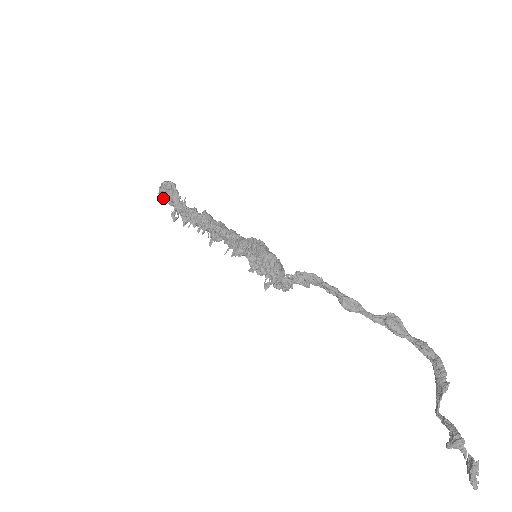
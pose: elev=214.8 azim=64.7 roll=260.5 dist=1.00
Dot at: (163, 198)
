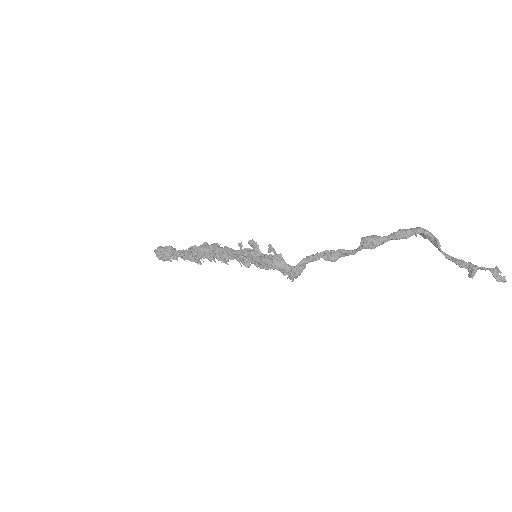
Dot at: occluded
